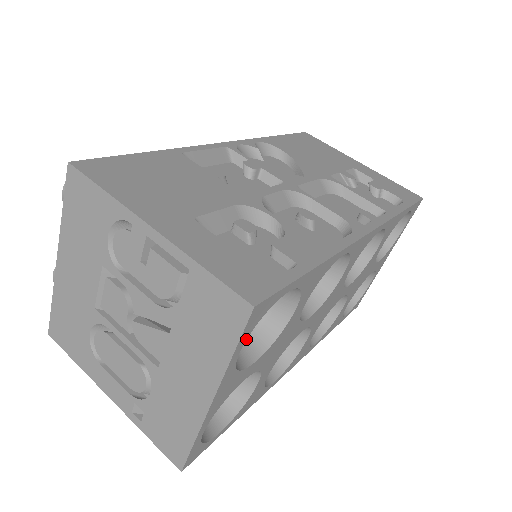
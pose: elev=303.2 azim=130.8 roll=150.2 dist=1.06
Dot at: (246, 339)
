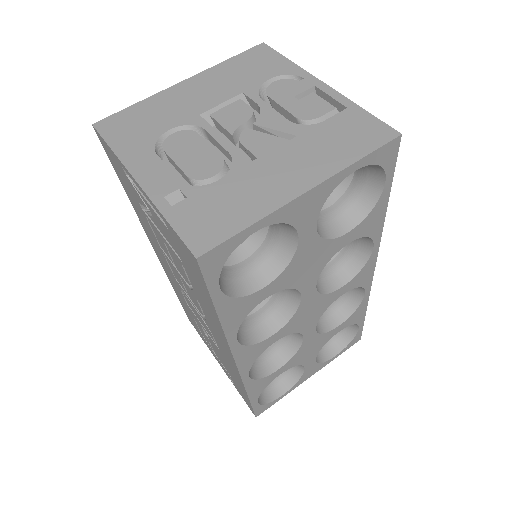
Dot at: (367, 165)
